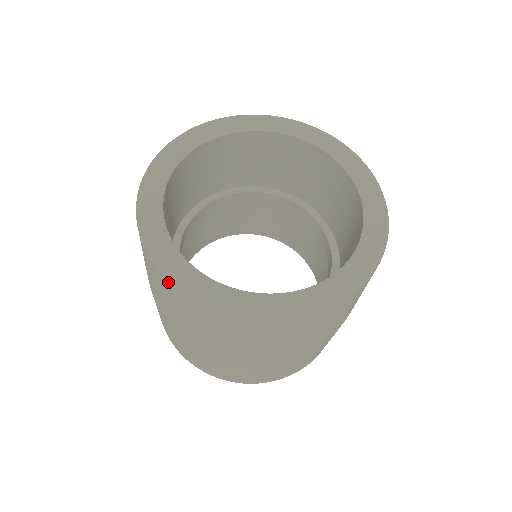
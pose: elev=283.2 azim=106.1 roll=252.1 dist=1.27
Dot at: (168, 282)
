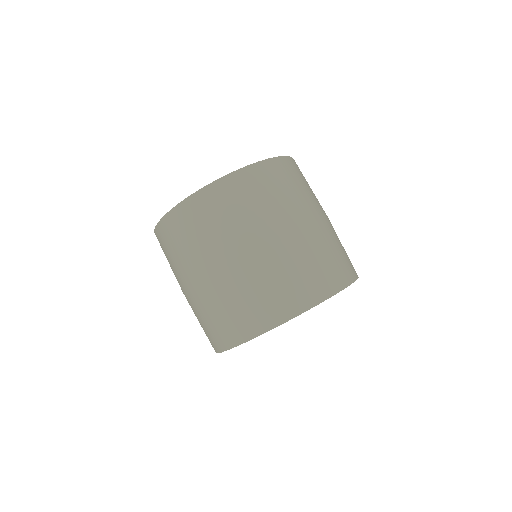
Dot at: (223, 179)
